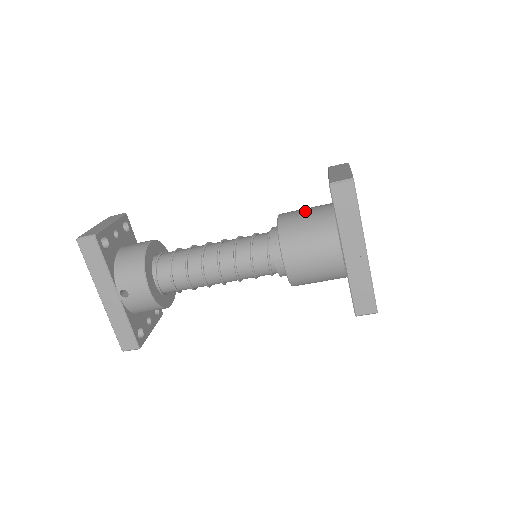
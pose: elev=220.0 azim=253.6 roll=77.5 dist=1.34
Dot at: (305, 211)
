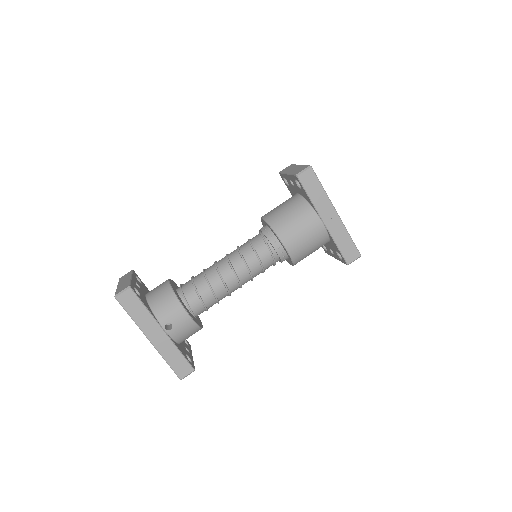
Dot at: (281, 206)
